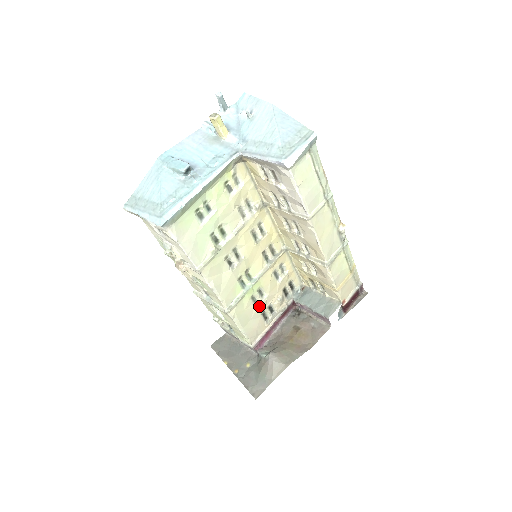
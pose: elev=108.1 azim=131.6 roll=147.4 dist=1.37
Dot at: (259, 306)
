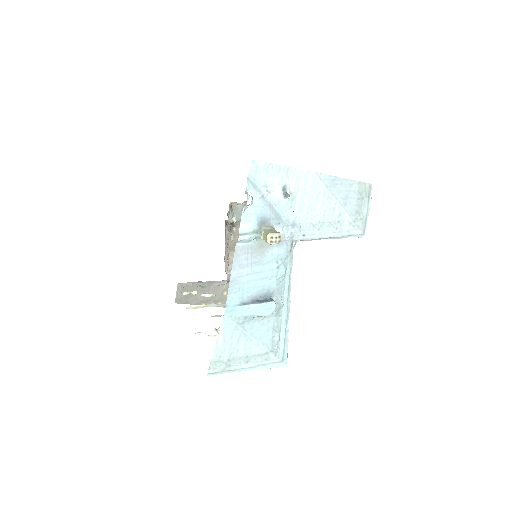
Dot at: occluded
